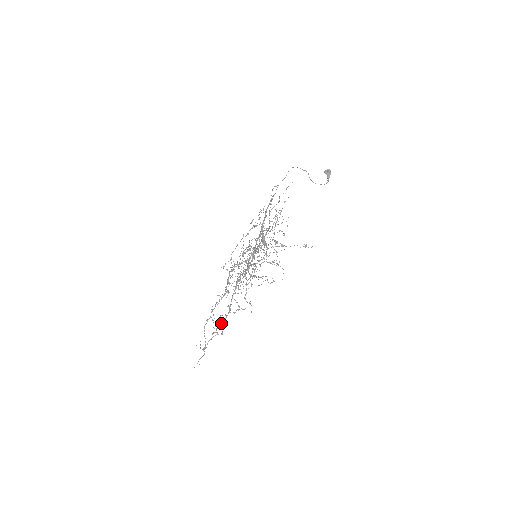
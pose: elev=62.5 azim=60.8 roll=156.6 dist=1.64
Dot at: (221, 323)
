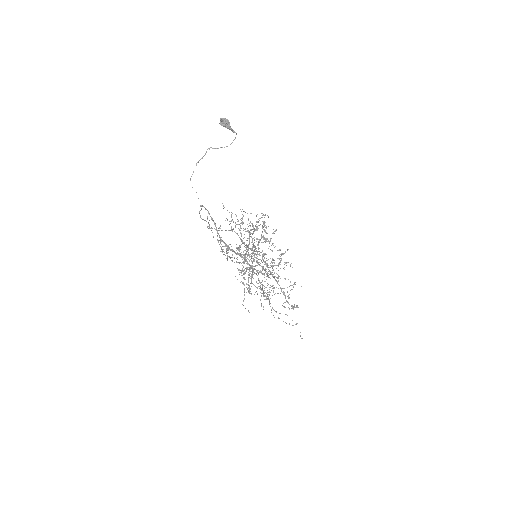
Dot at: occluded
